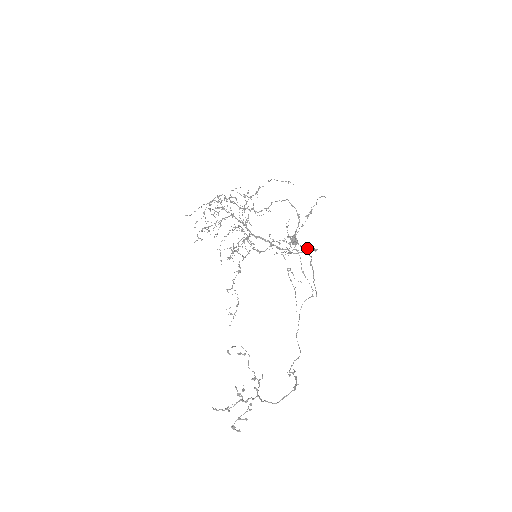
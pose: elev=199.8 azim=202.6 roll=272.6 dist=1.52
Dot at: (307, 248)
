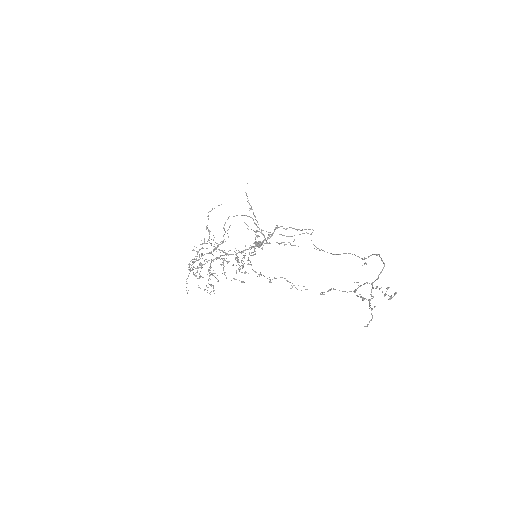
Dot at: occluded
